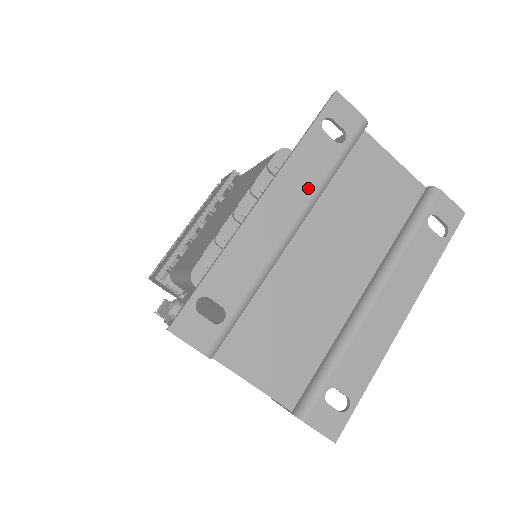
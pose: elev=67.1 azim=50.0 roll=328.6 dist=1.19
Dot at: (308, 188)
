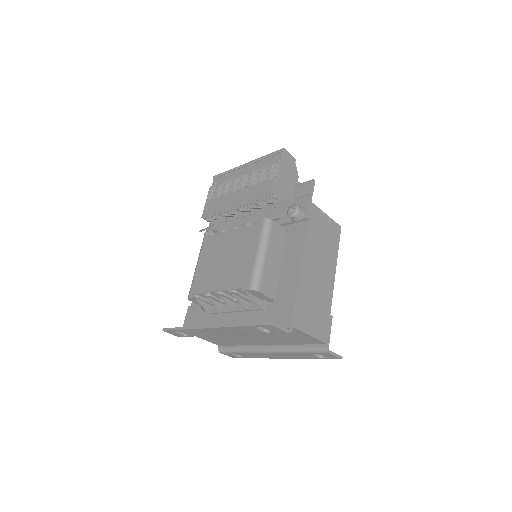
Dot at: (240, 333)
